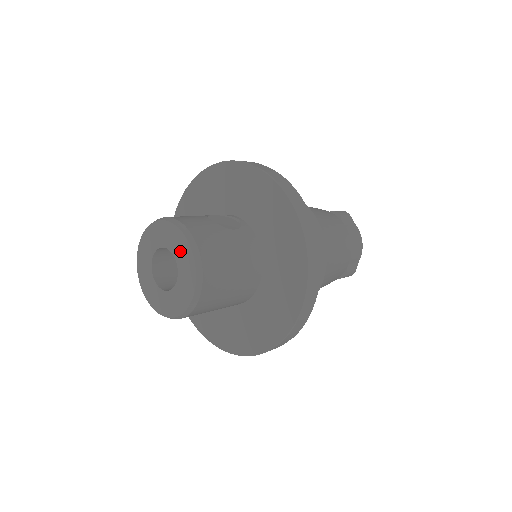
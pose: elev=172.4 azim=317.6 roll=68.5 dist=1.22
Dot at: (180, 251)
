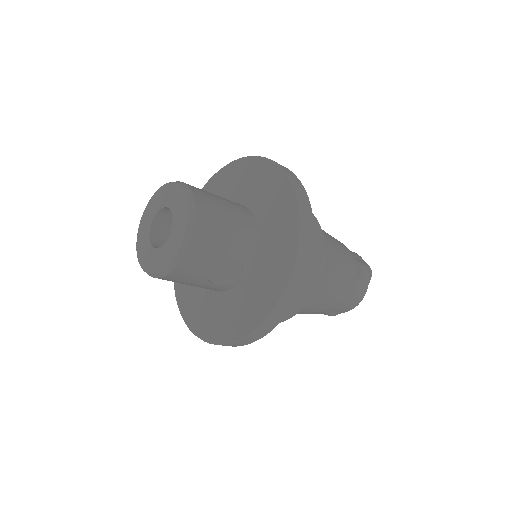
Dot at: (161, 199)
